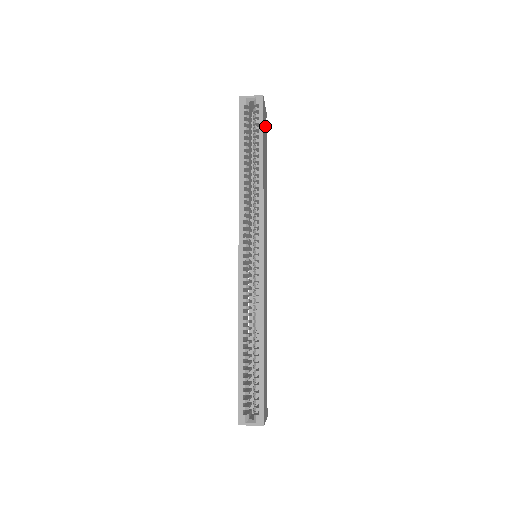
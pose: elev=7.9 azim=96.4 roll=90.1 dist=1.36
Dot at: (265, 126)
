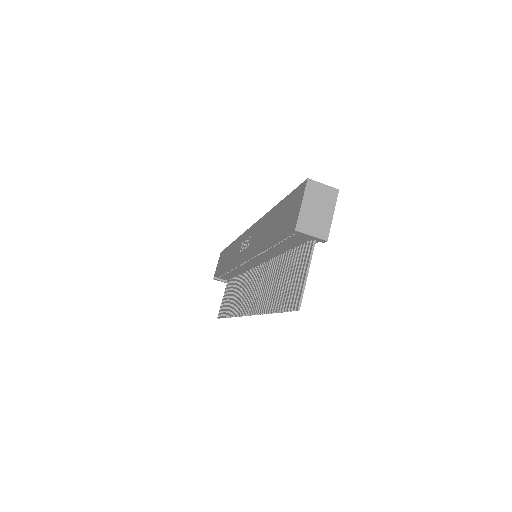
Dot at: occluded
